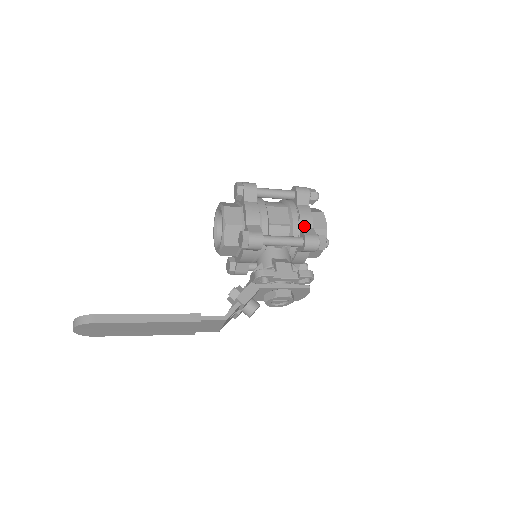
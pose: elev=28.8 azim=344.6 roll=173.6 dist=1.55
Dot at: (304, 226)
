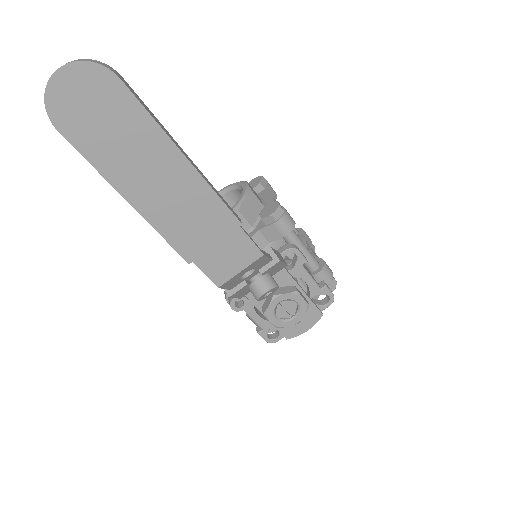
Dot at: occluded
